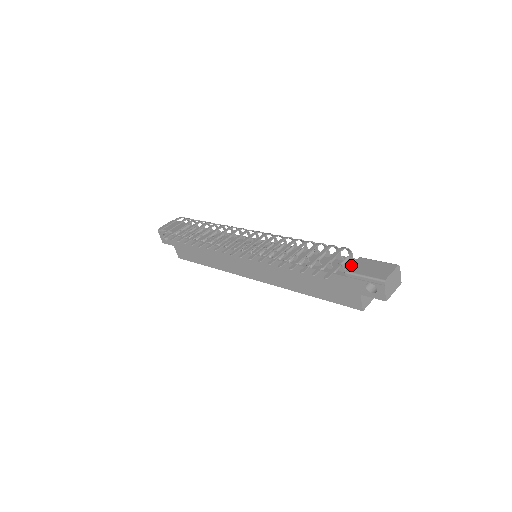
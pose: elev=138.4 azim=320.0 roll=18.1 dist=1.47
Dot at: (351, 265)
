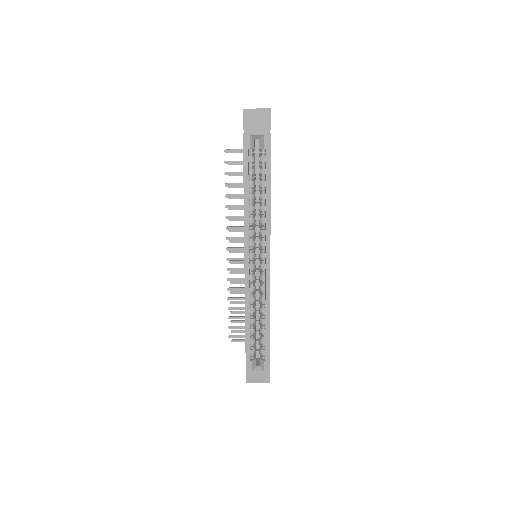
Dot at: occluded
